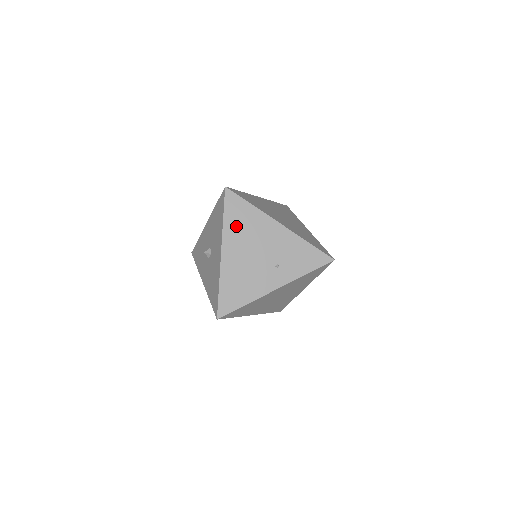
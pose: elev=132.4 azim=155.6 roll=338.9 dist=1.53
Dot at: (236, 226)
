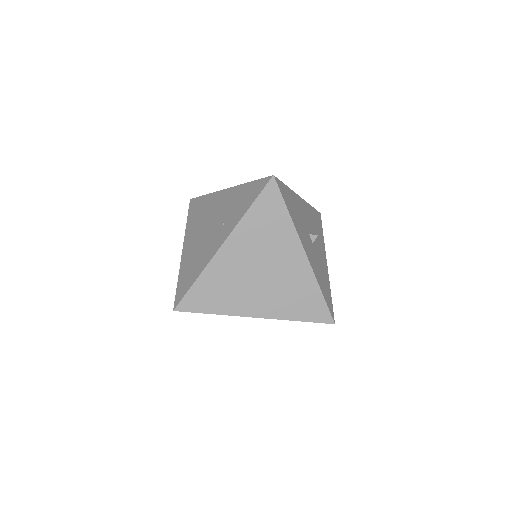
Dot at: (194, 220)
